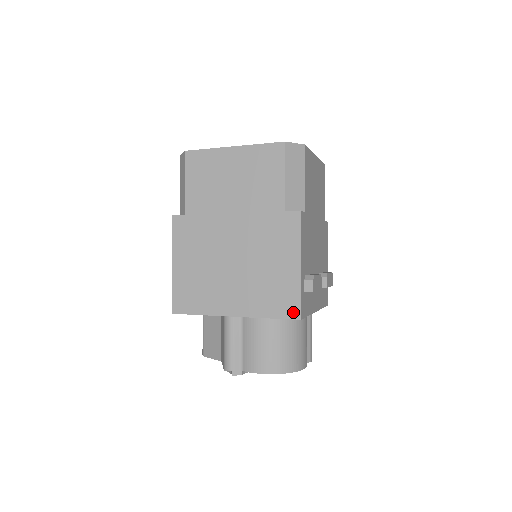
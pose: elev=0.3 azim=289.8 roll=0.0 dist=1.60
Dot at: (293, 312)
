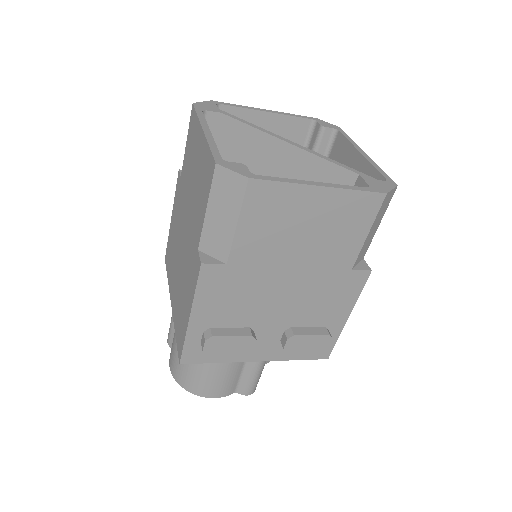
Dot at: (179, 351)
